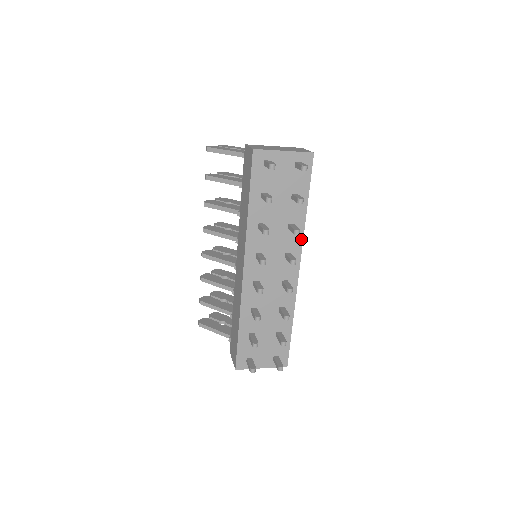
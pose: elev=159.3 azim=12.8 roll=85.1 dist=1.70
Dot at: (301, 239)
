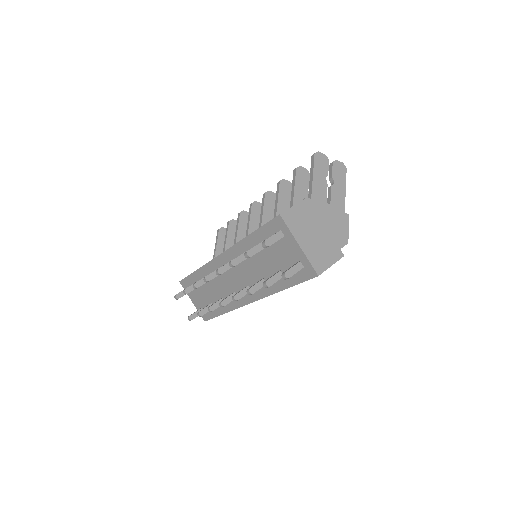
Dot at: (264, 295)
